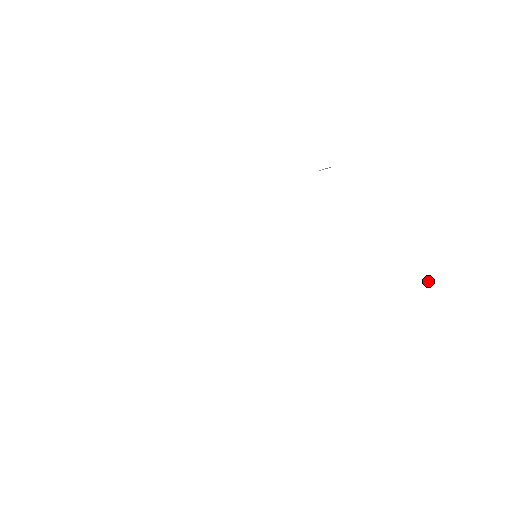
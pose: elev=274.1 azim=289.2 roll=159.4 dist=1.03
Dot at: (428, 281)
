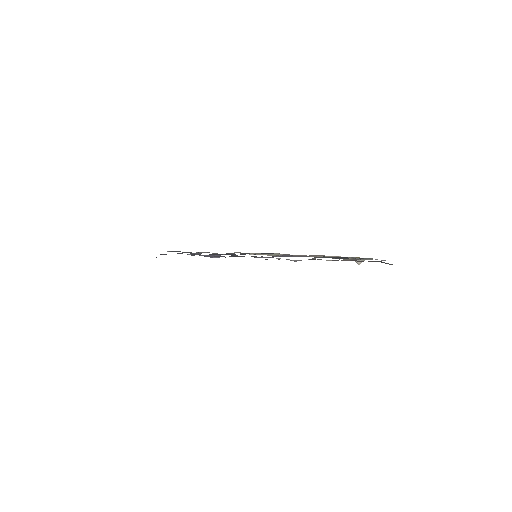
Dot at: occluded
